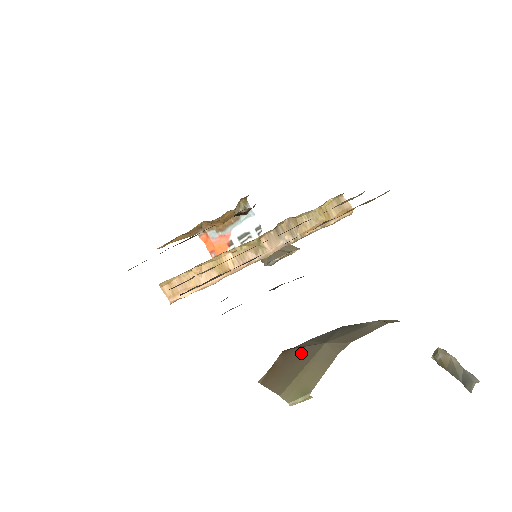
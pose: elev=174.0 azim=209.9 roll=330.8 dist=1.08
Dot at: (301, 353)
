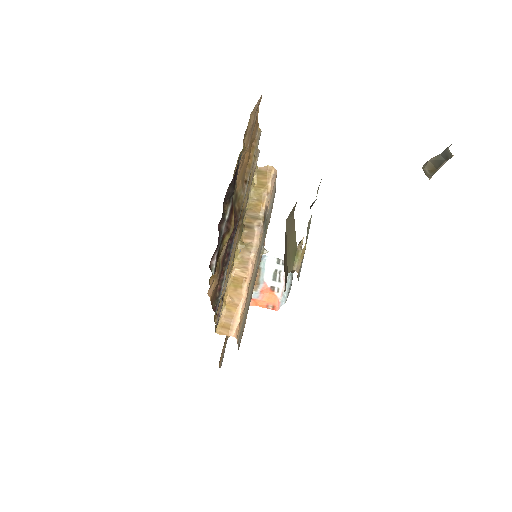
Dot at: (285, 245)
